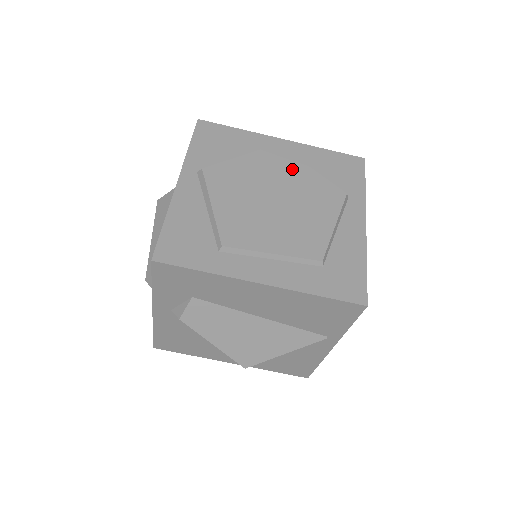
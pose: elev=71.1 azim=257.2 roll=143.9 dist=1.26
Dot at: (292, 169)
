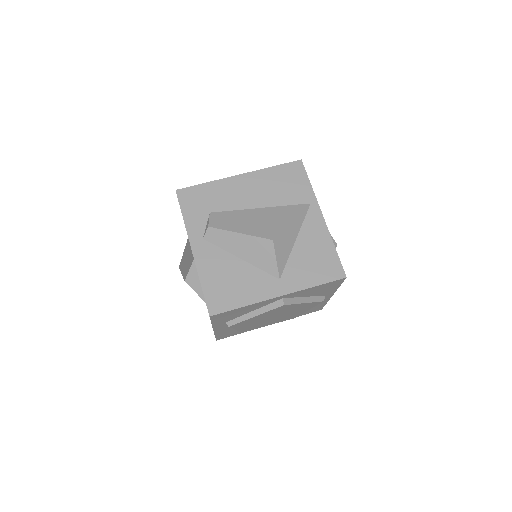
Dot at: occluded
